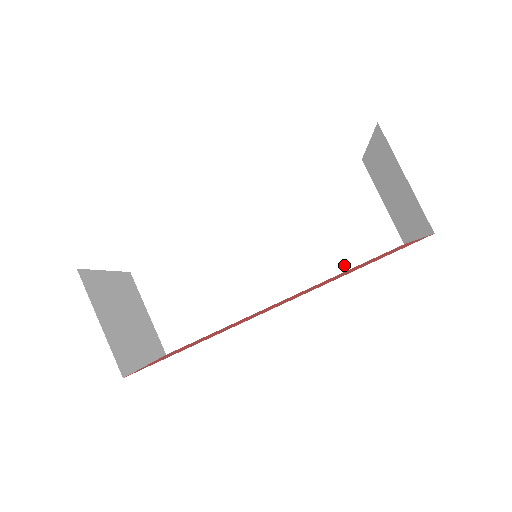
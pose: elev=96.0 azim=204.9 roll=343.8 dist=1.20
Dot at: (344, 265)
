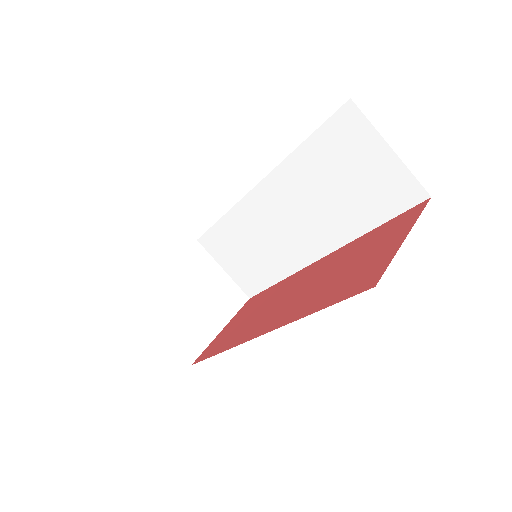
Dot at: (367, 225)
